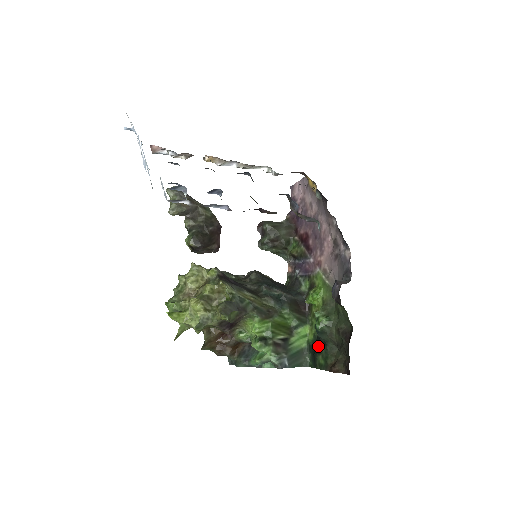
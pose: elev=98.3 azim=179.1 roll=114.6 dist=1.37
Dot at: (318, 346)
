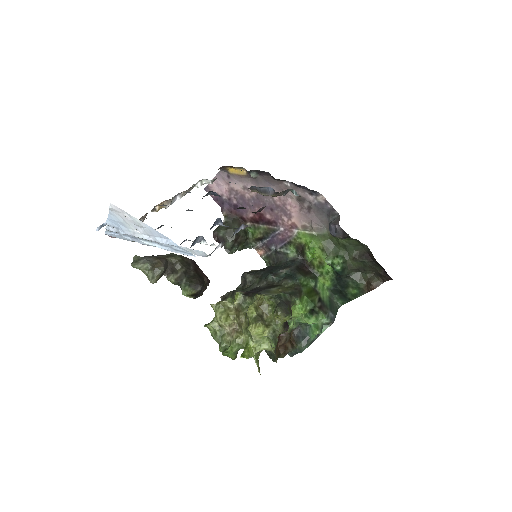
Dot at: (342, 284)
